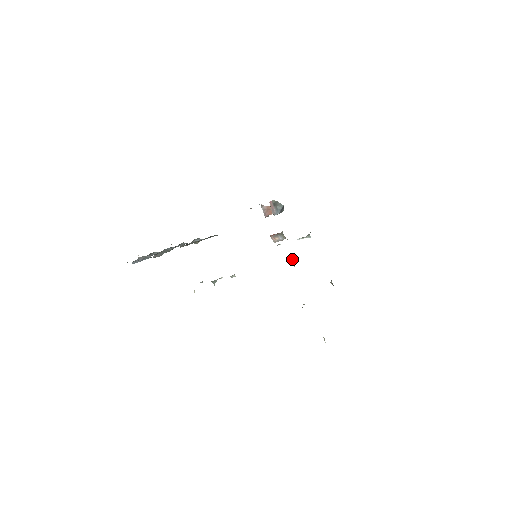
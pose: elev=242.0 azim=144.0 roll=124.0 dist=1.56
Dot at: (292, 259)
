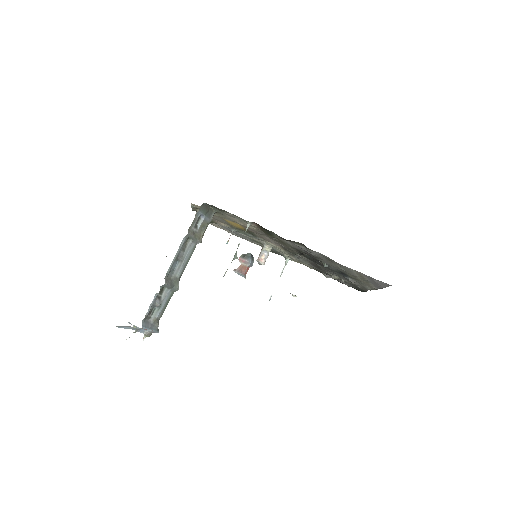
Dot at: occluded
